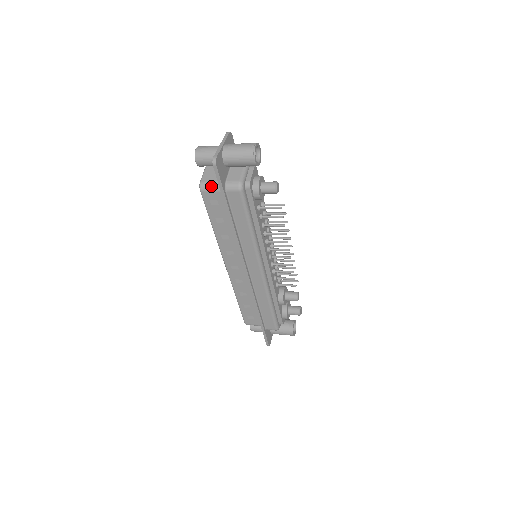
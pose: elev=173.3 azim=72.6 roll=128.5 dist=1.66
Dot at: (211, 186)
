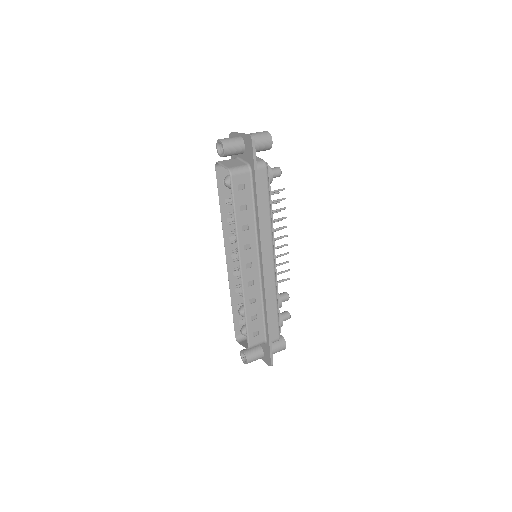
Dot at: (240, 169)
